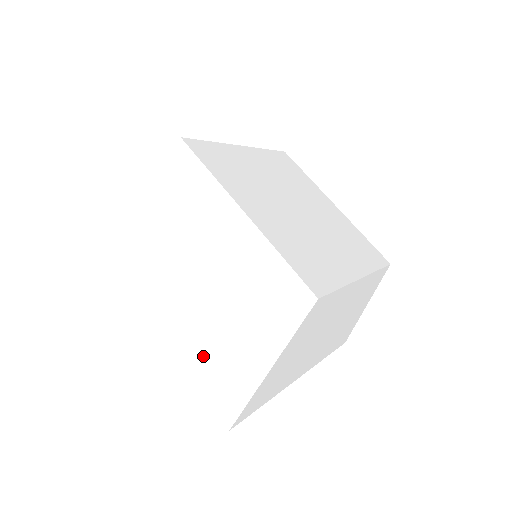
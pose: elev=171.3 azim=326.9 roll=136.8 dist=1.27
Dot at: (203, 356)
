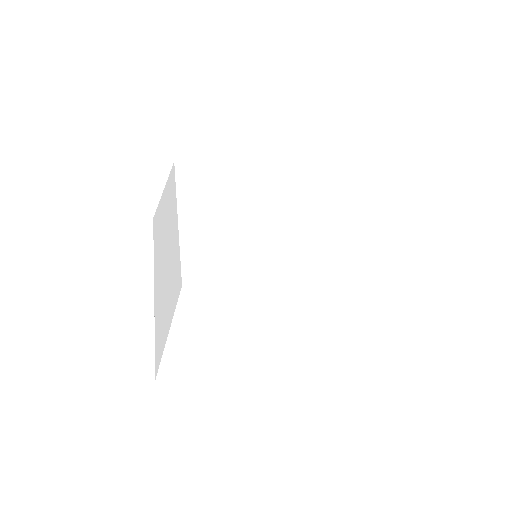
Dot at: (158, 322)
